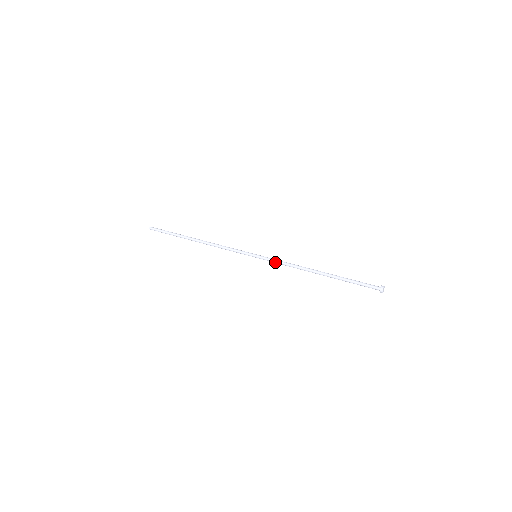
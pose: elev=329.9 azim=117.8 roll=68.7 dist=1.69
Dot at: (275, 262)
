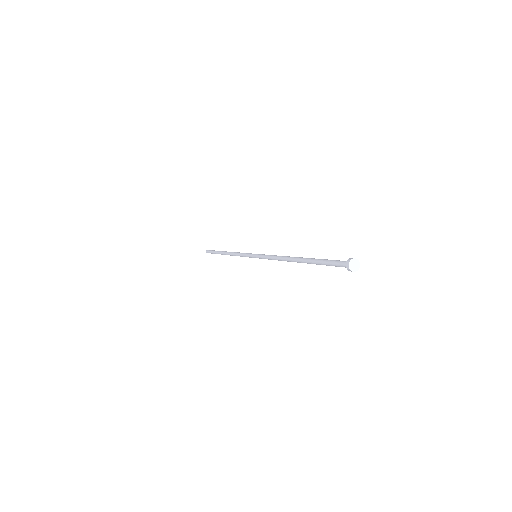
Dot at: (265, 257)
